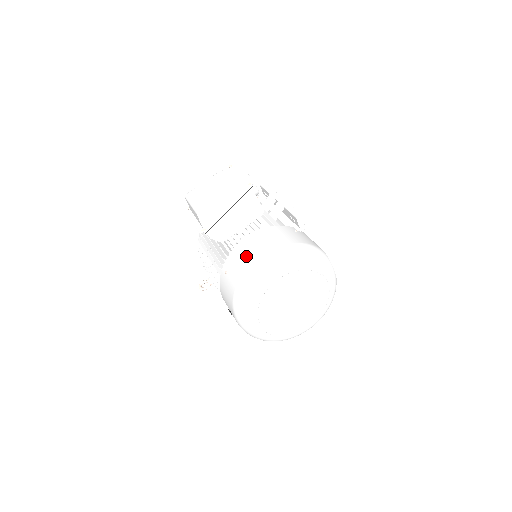
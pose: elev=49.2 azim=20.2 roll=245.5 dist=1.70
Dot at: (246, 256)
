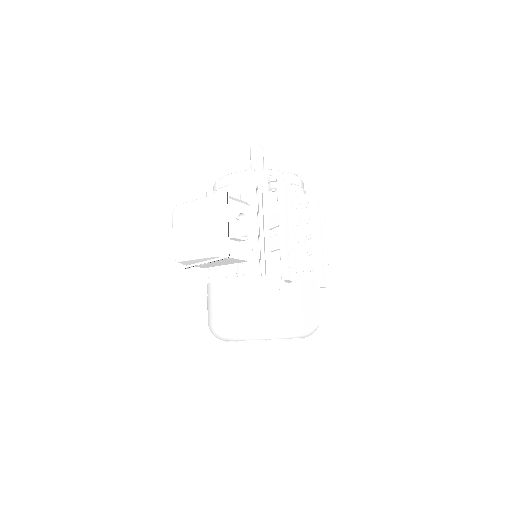
Dot at: (219, 305)
